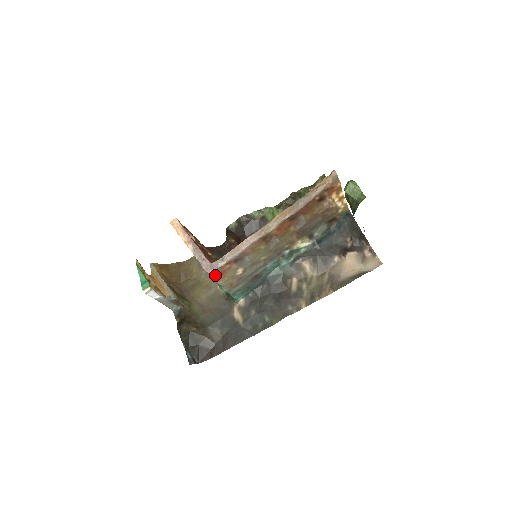
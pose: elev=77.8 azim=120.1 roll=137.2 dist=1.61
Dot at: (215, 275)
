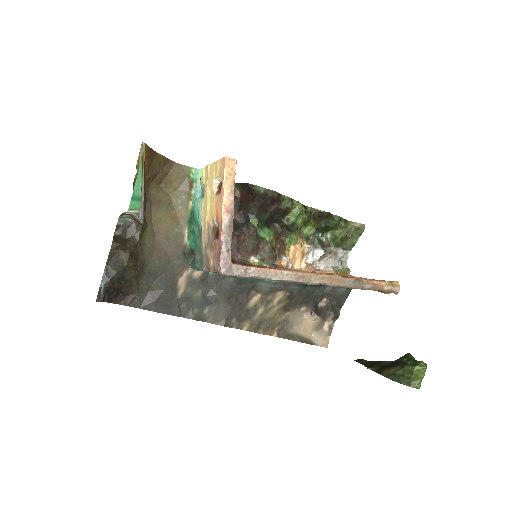
Dot at: occluded
